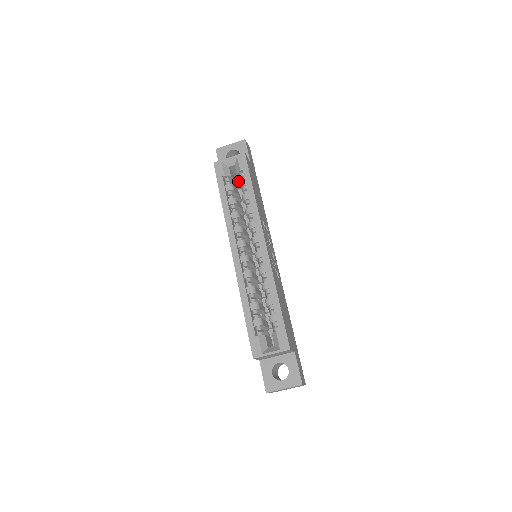
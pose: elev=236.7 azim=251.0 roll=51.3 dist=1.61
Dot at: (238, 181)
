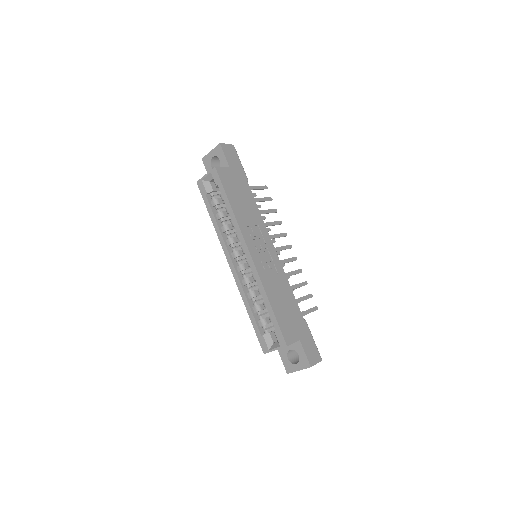
Dot at: occluded
